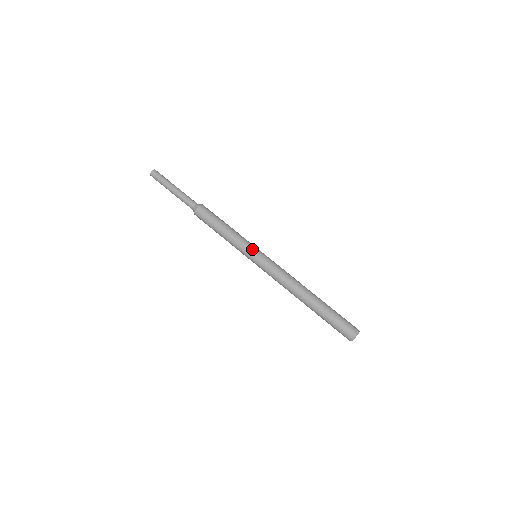
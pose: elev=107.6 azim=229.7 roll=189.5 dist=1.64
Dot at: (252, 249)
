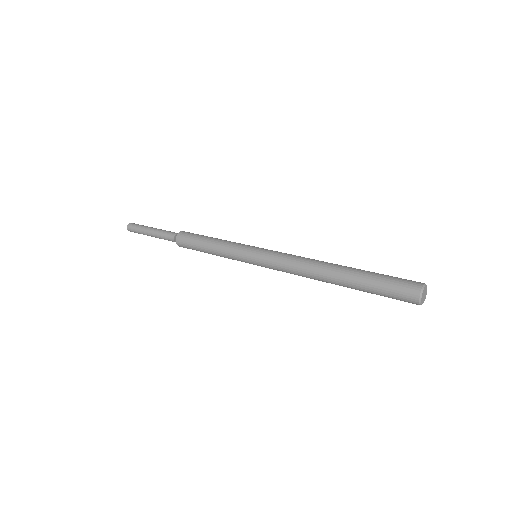
Dot at: (249, 246)
